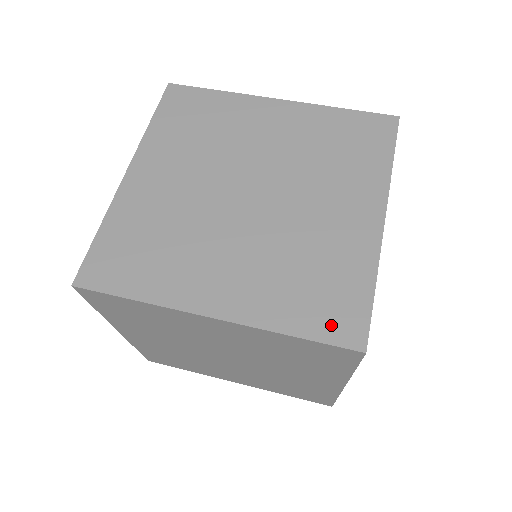
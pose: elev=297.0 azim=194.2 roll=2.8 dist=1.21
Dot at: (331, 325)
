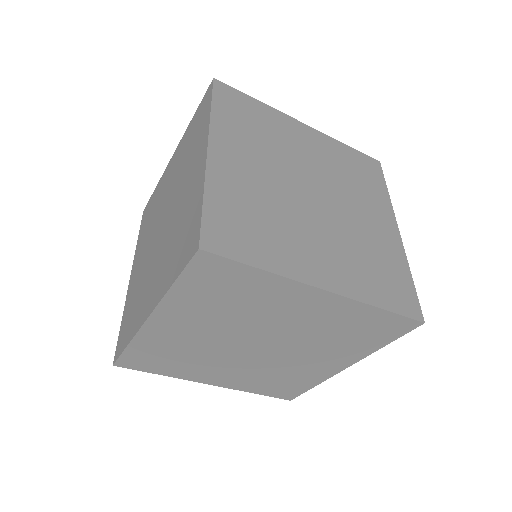
Dot at: (400, 302)
